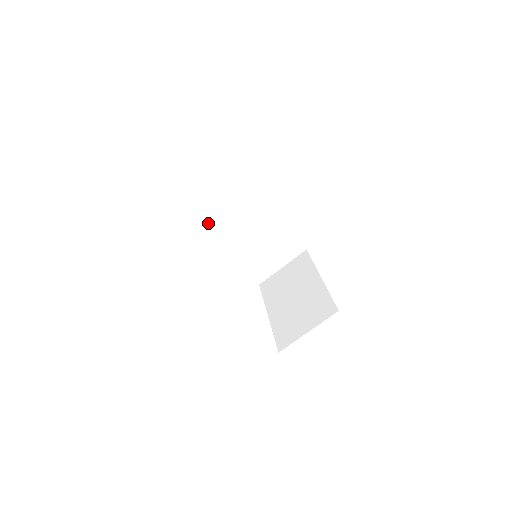
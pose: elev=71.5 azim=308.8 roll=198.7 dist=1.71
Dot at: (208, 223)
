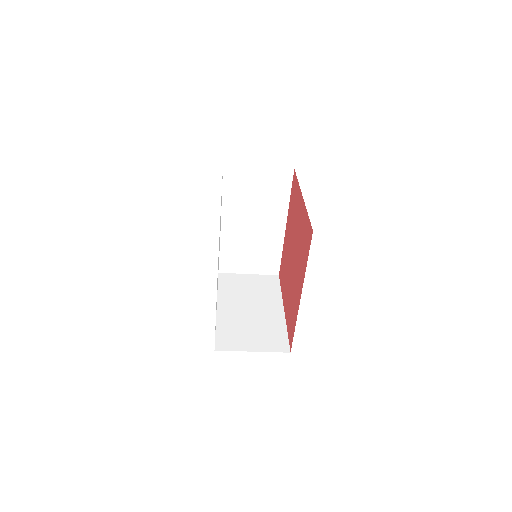
Dot at: (229, 193)
